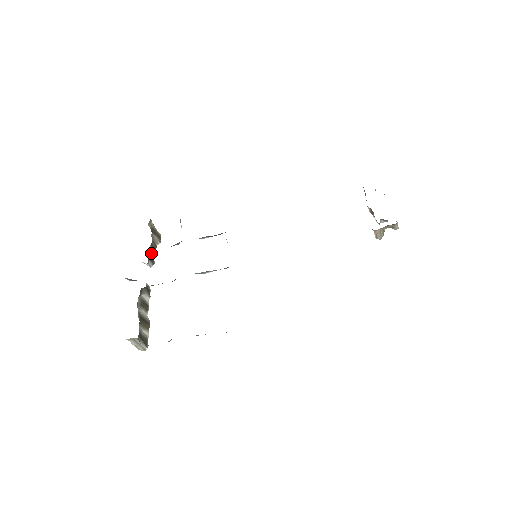
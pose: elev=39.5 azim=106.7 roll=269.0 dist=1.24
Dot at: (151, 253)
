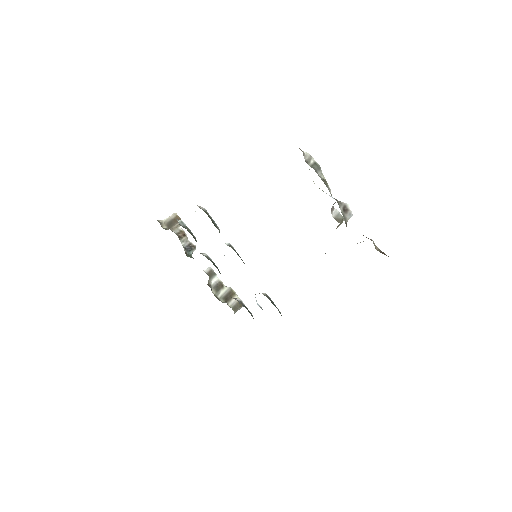
Dot at: (186, 244)
